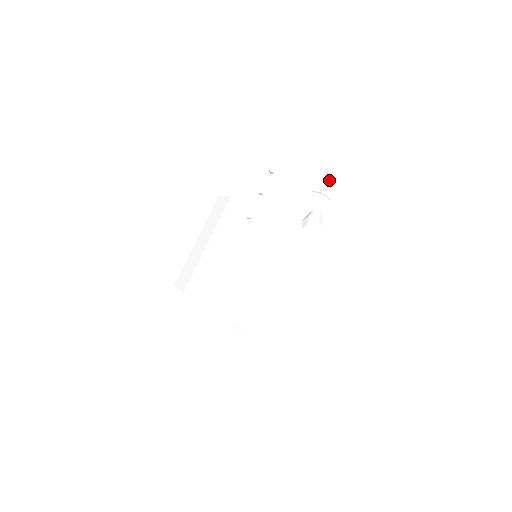
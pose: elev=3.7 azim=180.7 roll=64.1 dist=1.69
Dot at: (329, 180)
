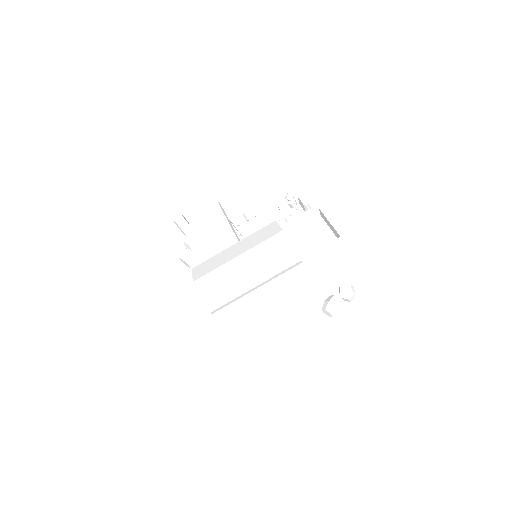
Dot at: (363, 275)
